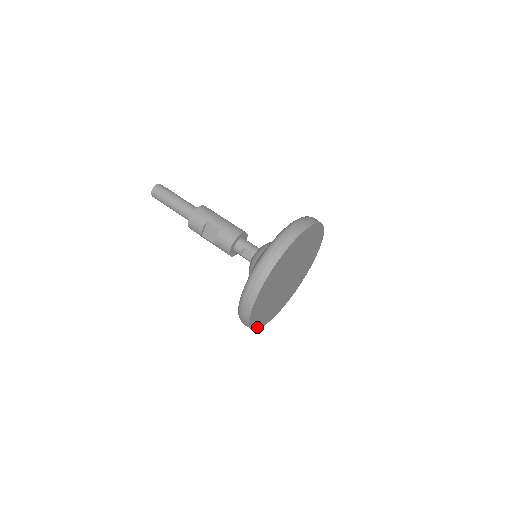
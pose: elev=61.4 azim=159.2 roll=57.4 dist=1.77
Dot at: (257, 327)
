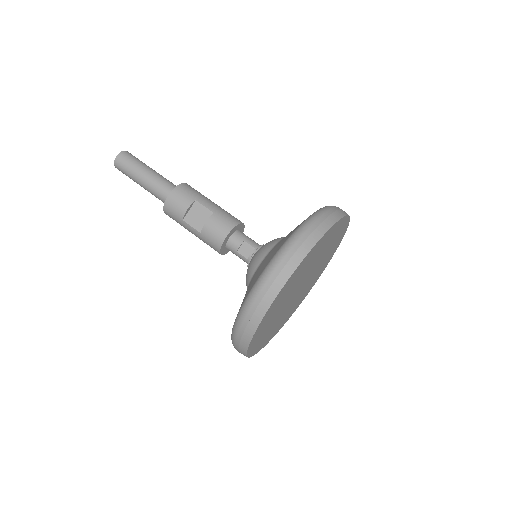
Dot at: (249, 353)
